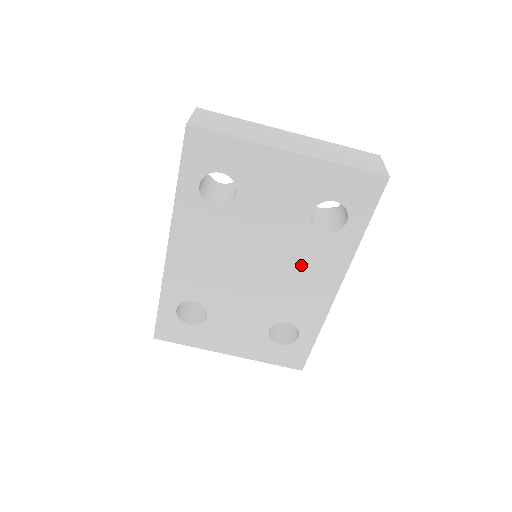
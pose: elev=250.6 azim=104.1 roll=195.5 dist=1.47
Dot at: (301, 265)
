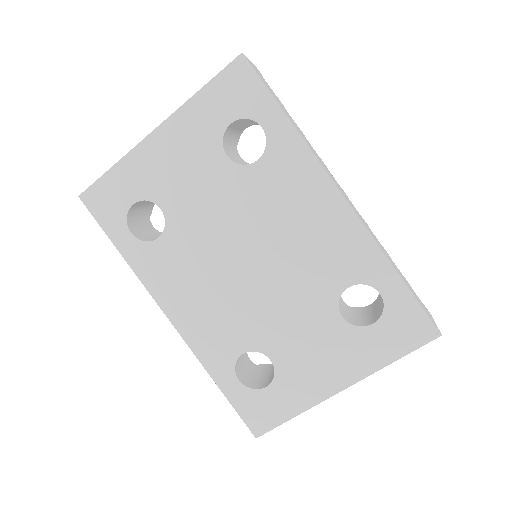
Dot at: (280, 212)
